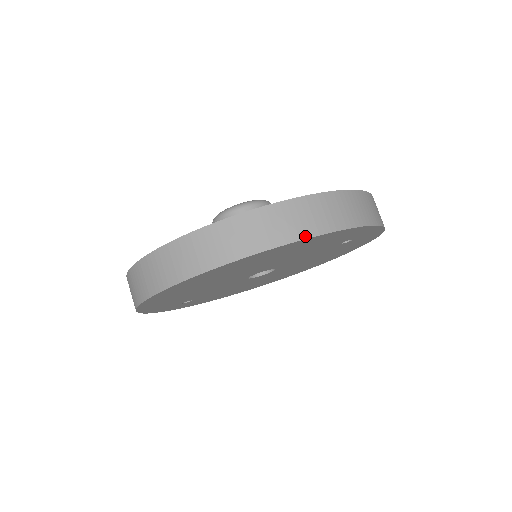
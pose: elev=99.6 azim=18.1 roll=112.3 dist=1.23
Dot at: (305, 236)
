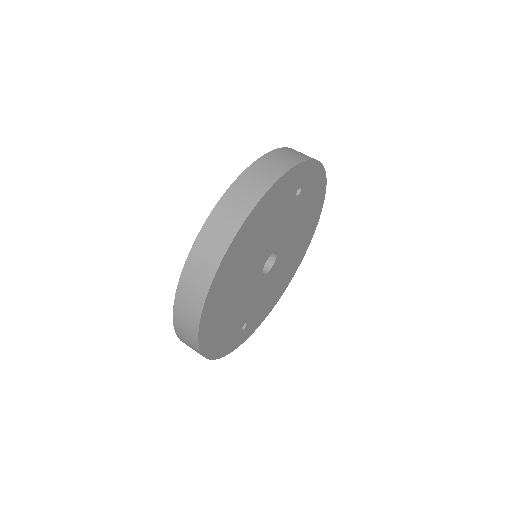
Dot at: (247, 214)
